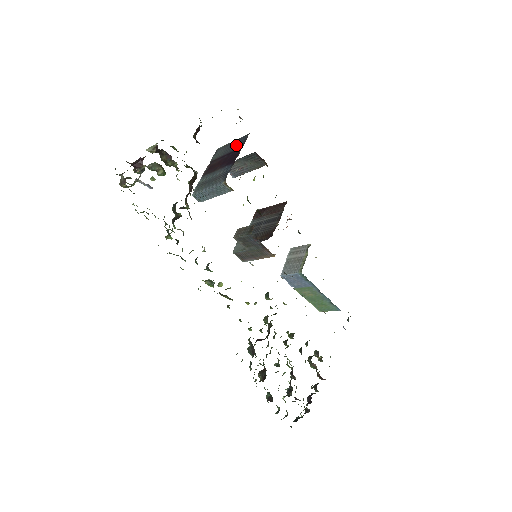
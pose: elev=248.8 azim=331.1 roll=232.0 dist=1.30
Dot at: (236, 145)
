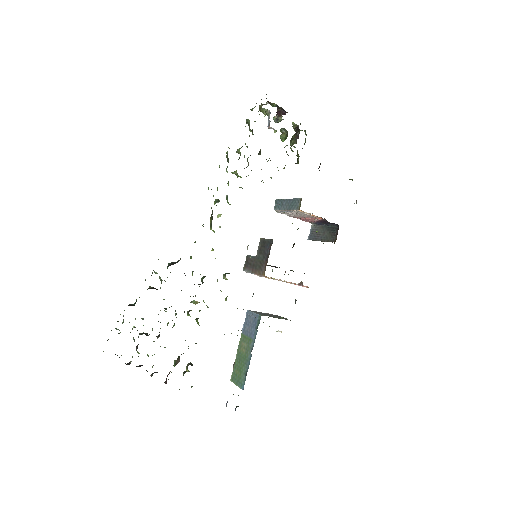
Dot at: occluded
